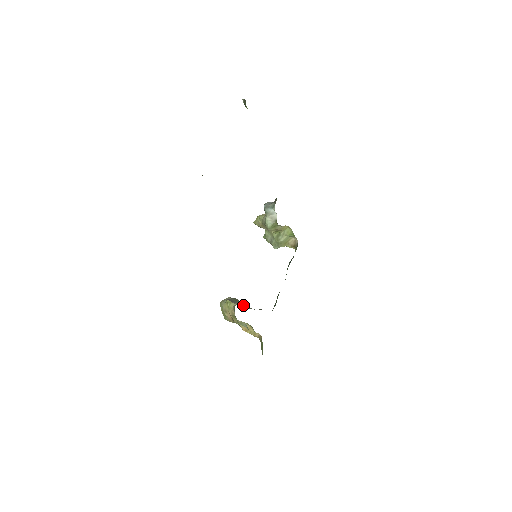
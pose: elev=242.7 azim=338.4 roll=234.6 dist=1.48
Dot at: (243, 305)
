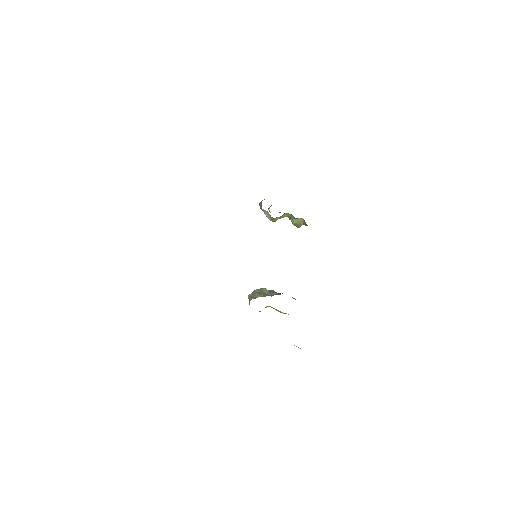
Dot at: (267, 293)
